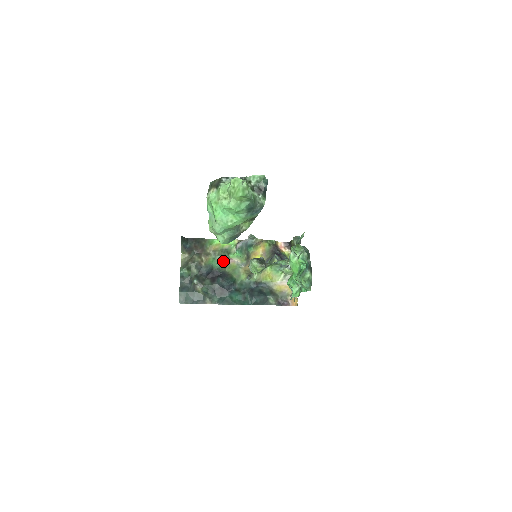
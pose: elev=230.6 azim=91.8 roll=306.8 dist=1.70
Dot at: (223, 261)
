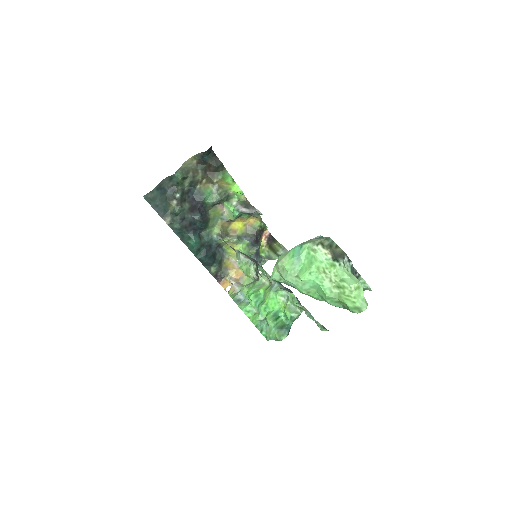
Dot at: (217, 203)
